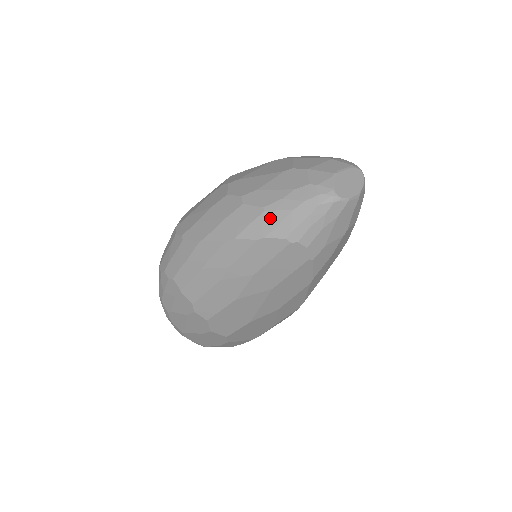
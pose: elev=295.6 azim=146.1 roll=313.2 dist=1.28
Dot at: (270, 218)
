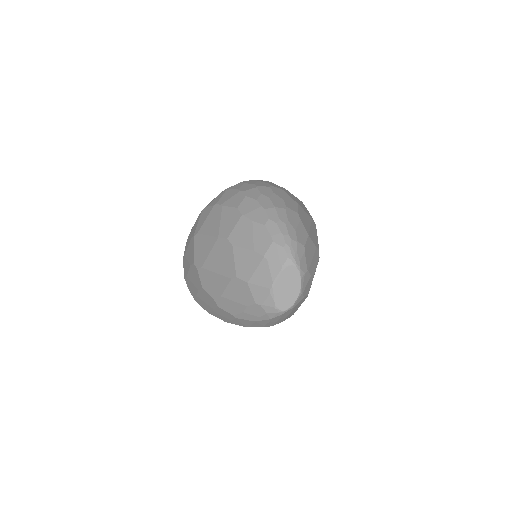
Dot at: (243, 322)
